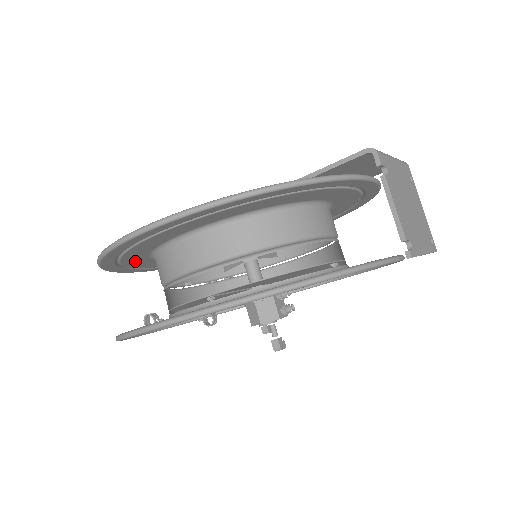
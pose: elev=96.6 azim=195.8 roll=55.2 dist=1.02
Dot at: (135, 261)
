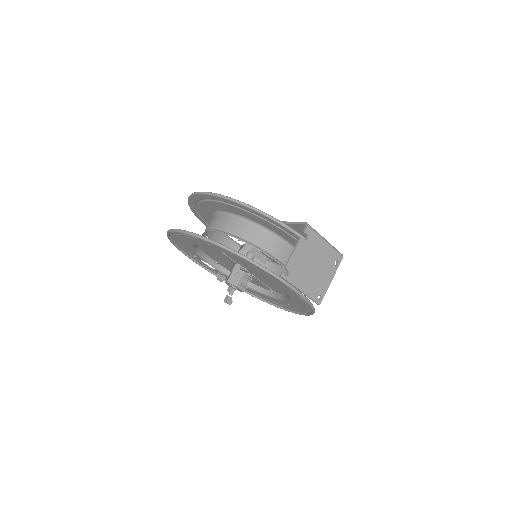
Dot at: (206, 217)
